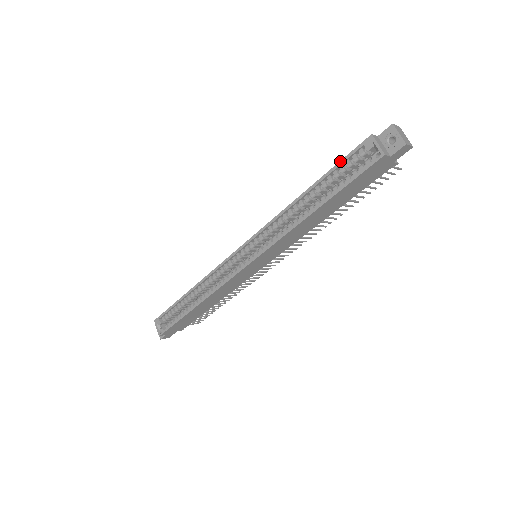
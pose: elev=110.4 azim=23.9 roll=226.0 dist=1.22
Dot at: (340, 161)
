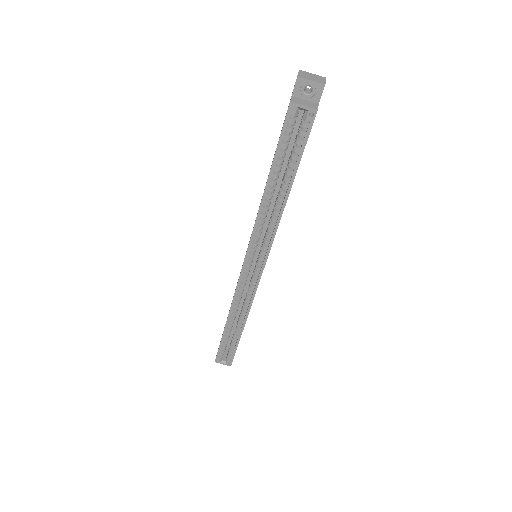
Dot at: (278, 143)
